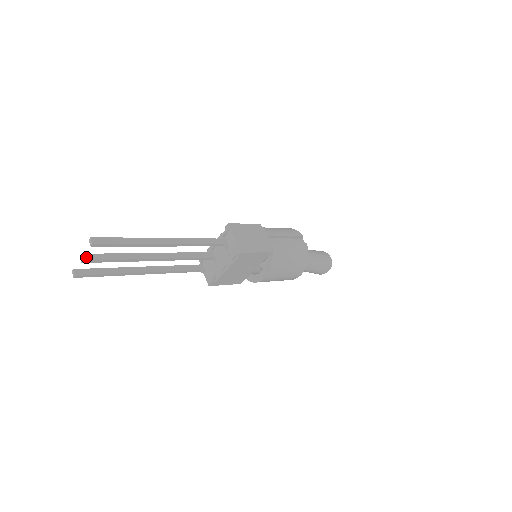
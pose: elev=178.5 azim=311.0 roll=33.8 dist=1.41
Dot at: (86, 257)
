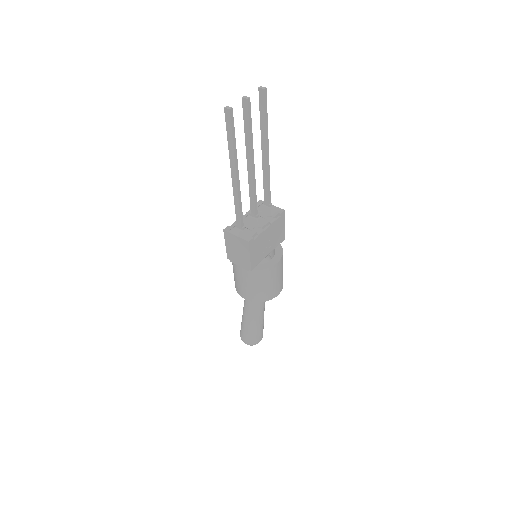
Dot at: (247, 100)
